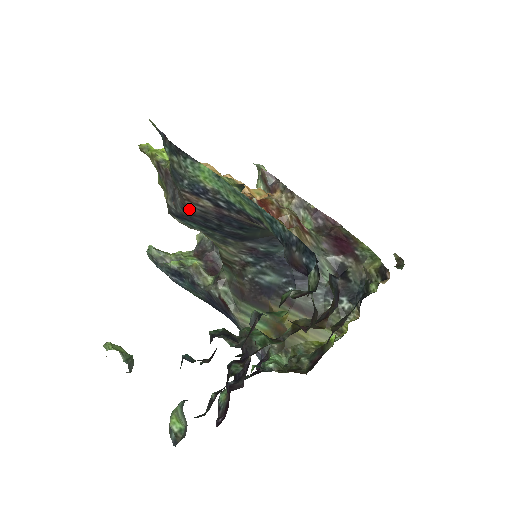
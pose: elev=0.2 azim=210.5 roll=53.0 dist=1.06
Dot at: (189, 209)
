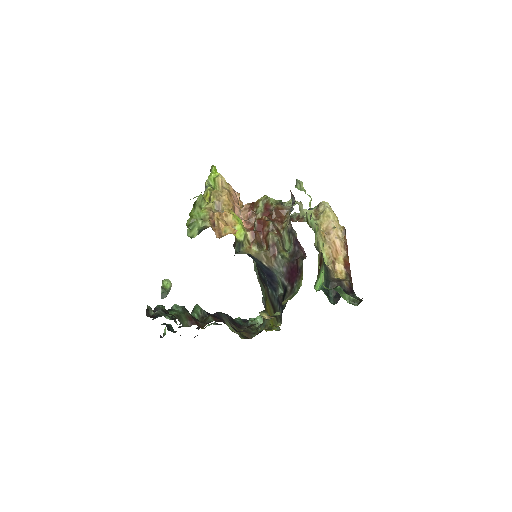
Dot at: occluded
